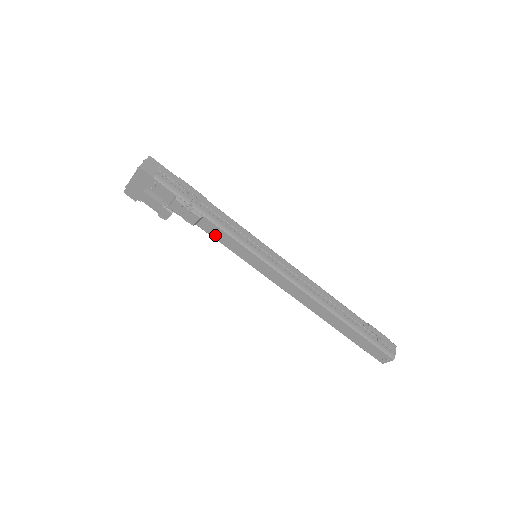
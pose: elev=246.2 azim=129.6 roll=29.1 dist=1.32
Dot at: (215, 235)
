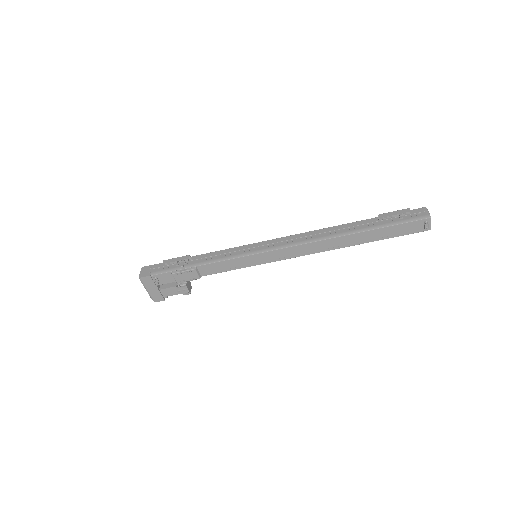
Dot at: (217, 270)
